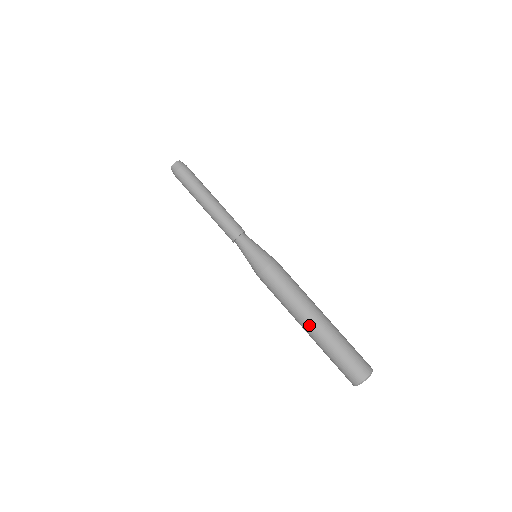
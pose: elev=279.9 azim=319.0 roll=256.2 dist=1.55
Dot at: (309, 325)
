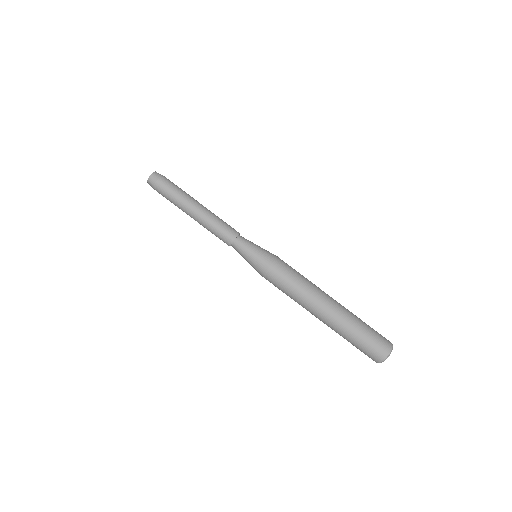
Dot at: (319, 319)
